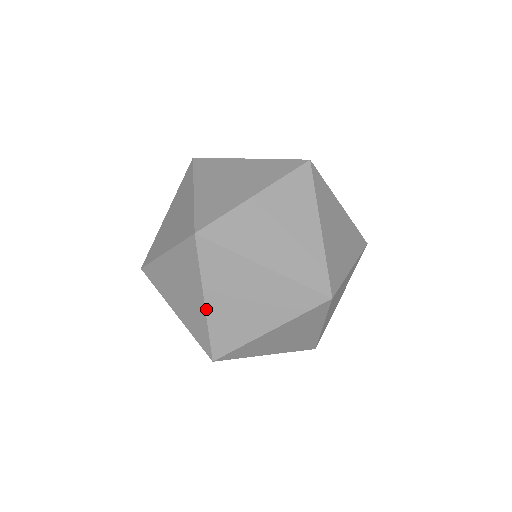
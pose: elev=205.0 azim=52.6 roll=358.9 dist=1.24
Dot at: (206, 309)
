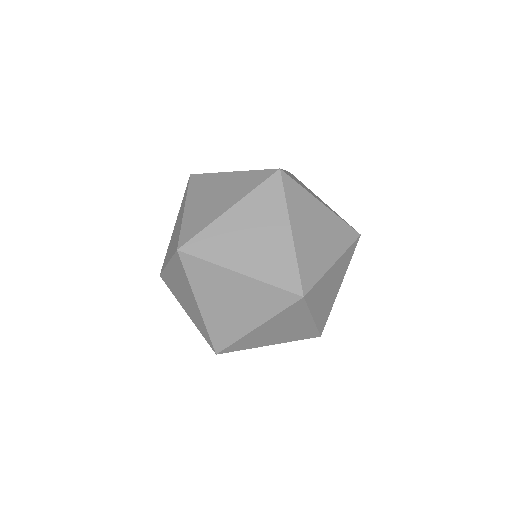
Dot at: (252, 331)
